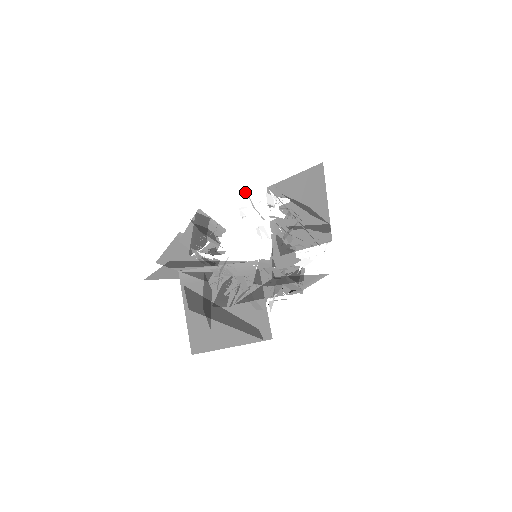
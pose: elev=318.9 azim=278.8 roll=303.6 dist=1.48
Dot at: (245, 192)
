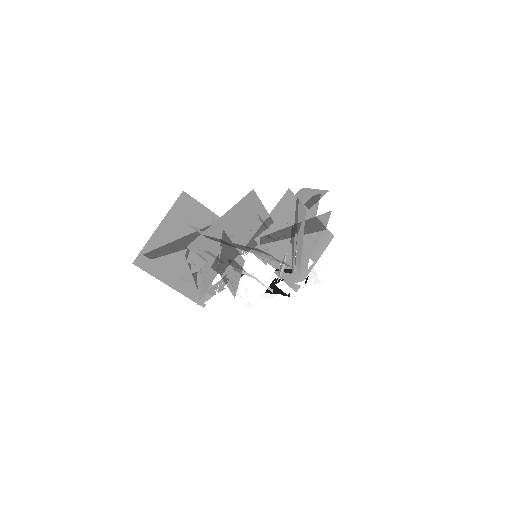
Dot at: occluded
